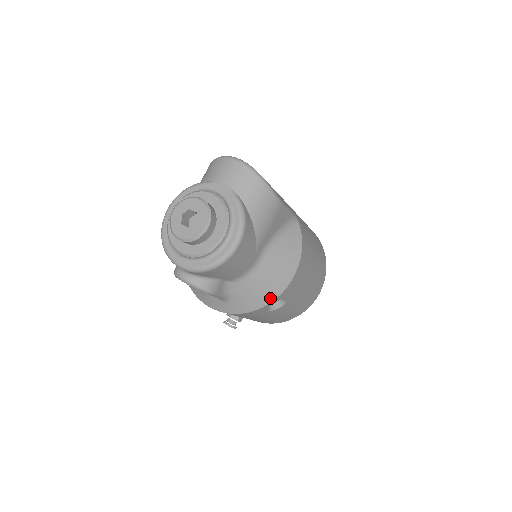
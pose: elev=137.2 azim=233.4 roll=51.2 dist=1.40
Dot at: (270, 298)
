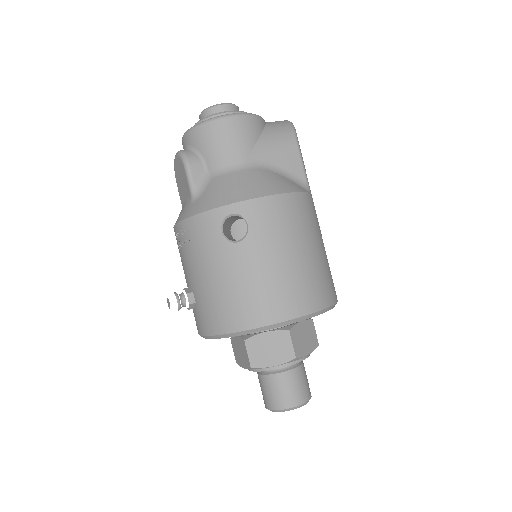
Dot at: (232, 200)
